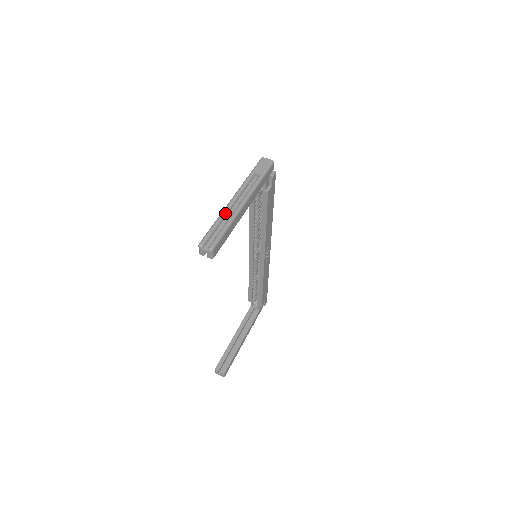
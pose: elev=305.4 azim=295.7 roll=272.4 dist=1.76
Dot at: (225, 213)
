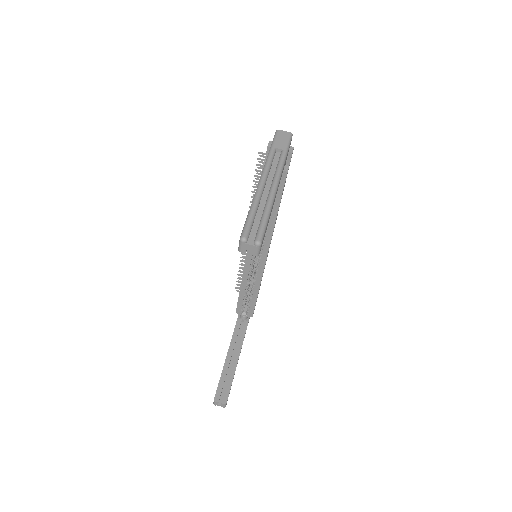
Dot at: (259, 197)
